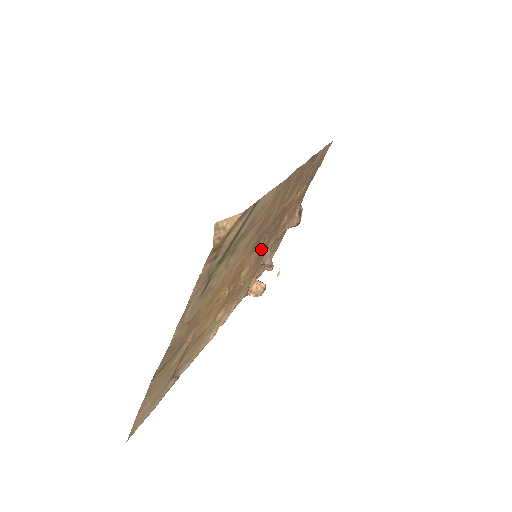
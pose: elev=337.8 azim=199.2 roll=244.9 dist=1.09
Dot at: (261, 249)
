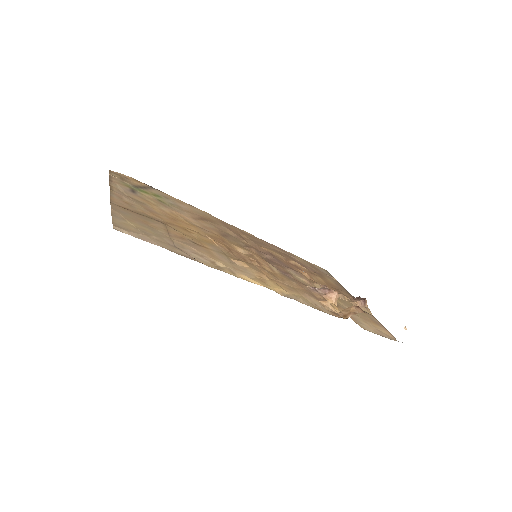
Dot at: (265, 260)
